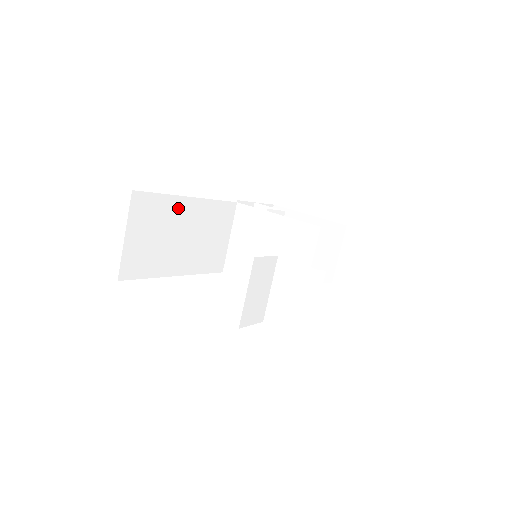
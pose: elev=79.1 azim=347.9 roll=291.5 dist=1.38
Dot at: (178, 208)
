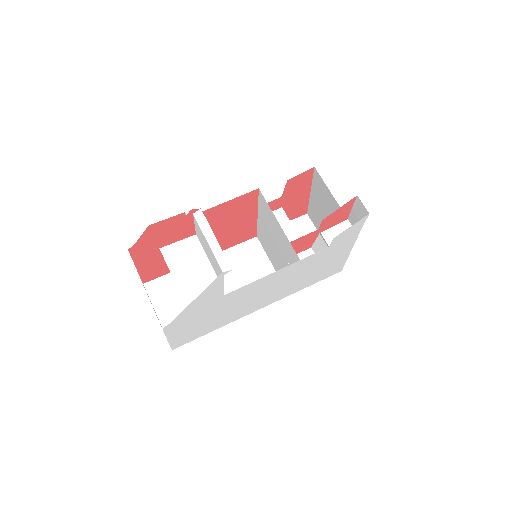
Dot at: occluded
